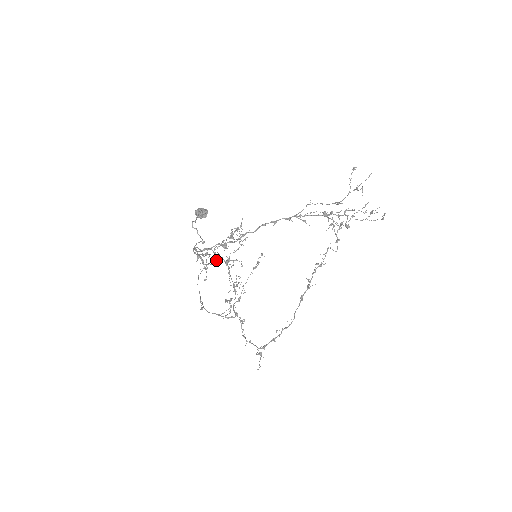
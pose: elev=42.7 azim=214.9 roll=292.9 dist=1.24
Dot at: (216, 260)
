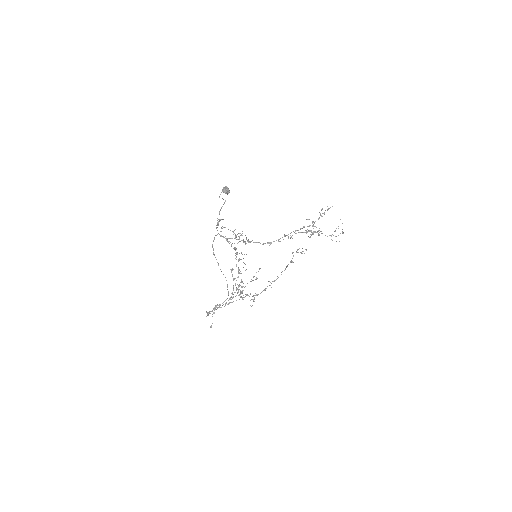
Dot at: (229, 241)
